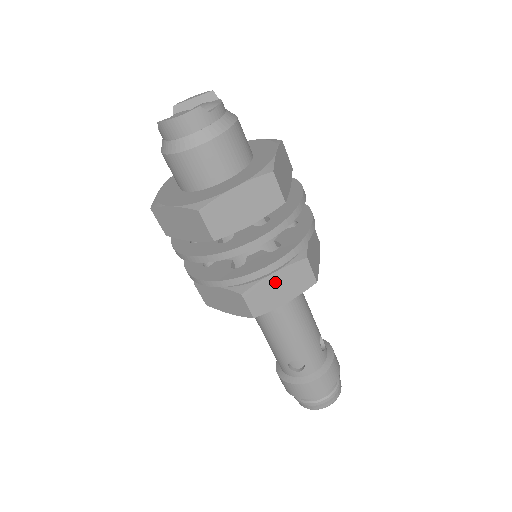
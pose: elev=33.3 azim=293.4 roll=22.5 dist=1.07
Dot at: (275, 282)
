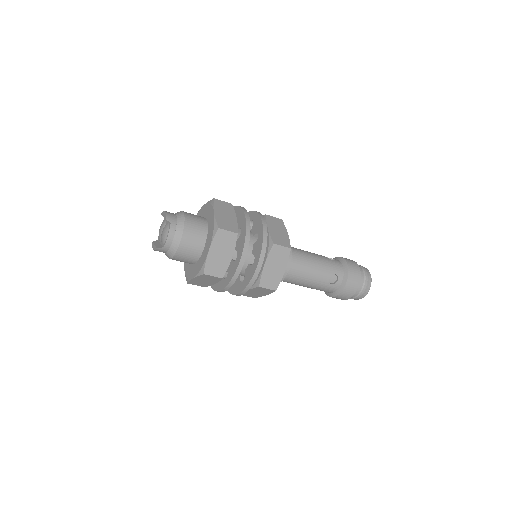
Dot at: (251, 292)
